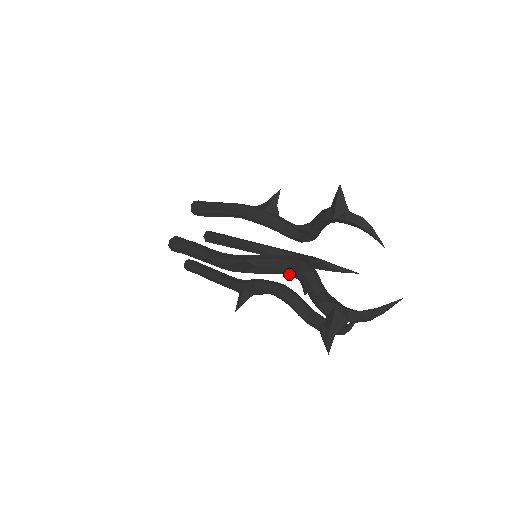
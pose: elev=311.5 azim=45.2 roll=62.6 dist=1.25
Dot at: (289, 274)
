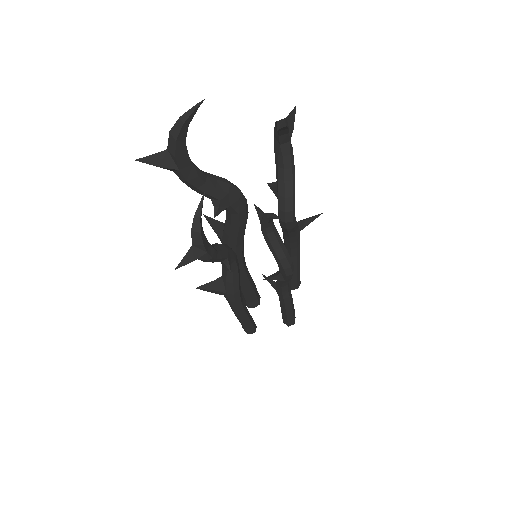
Dot at: occluded
